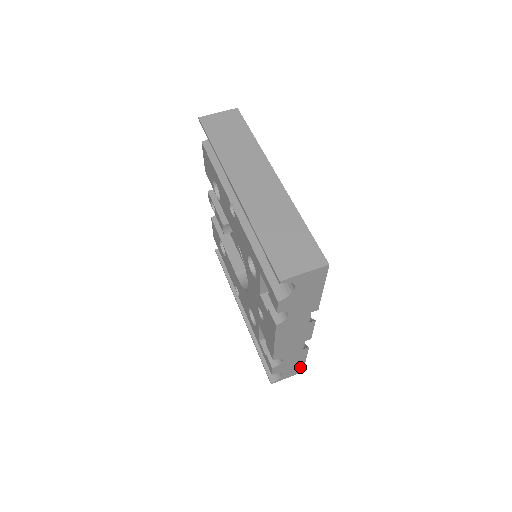
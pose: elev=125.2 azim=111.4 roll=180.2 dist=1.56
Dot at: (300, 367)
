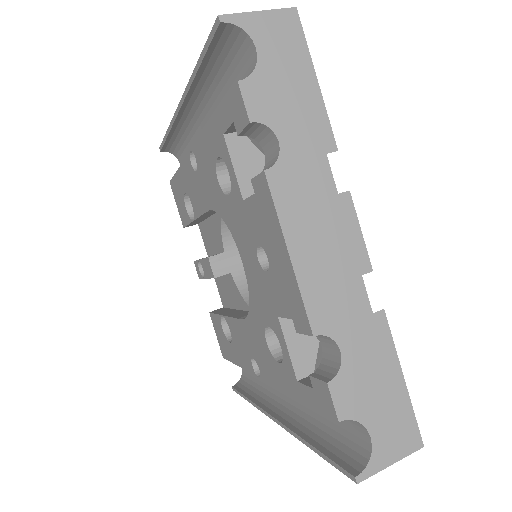
Dot at: (404, 415)
